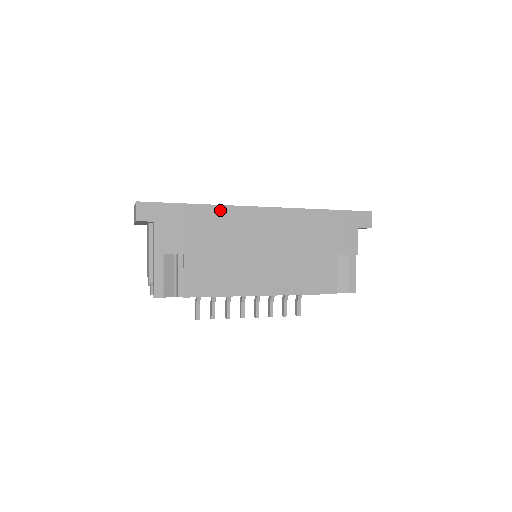
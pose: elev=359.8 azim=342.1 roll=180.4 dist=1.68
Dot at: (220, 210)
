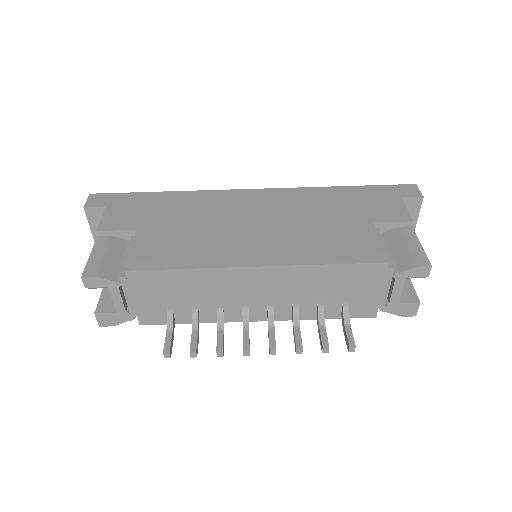
Dot at: (194, 194)
